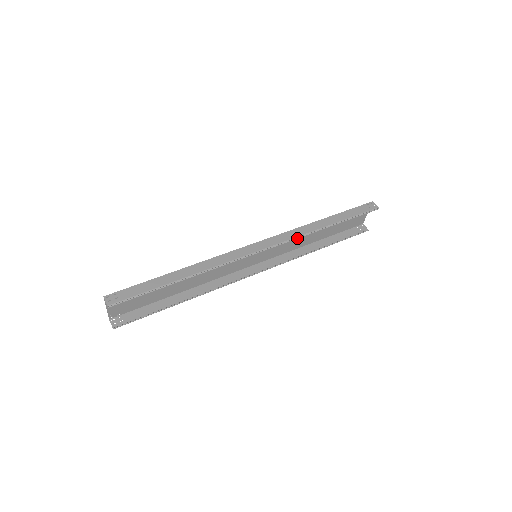
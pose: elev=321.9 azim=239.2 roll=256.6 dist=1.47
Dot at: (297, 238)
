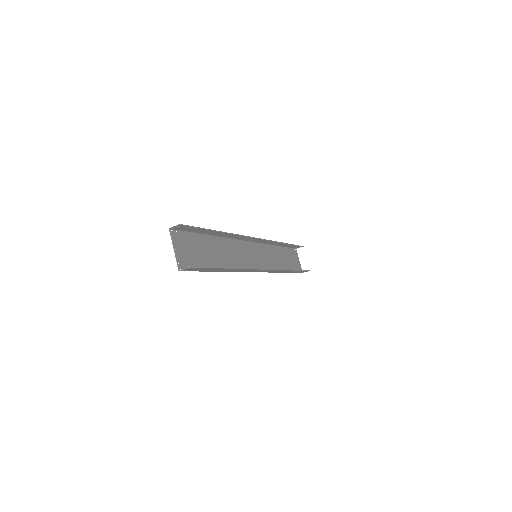
Dot at: (273, 241)
